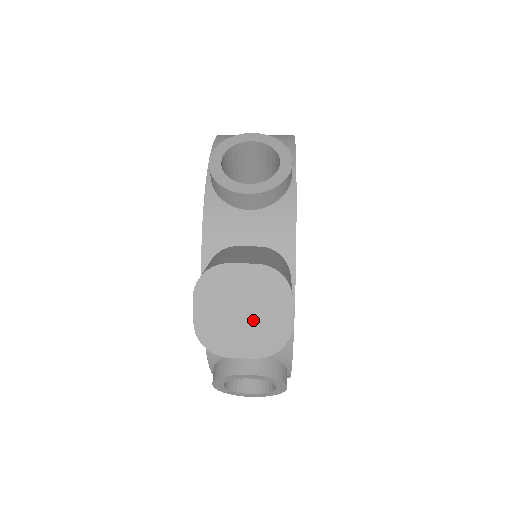
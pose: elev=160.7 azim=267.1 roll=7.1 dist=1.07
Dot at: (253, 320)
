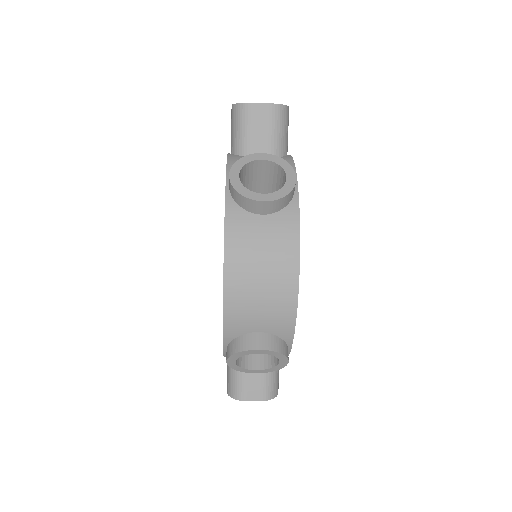
Dot at: occluded
